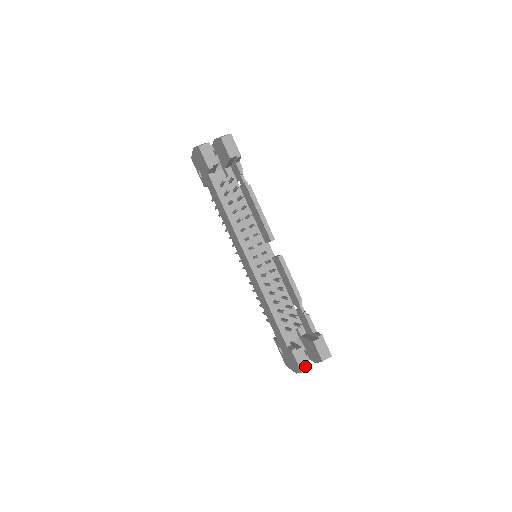
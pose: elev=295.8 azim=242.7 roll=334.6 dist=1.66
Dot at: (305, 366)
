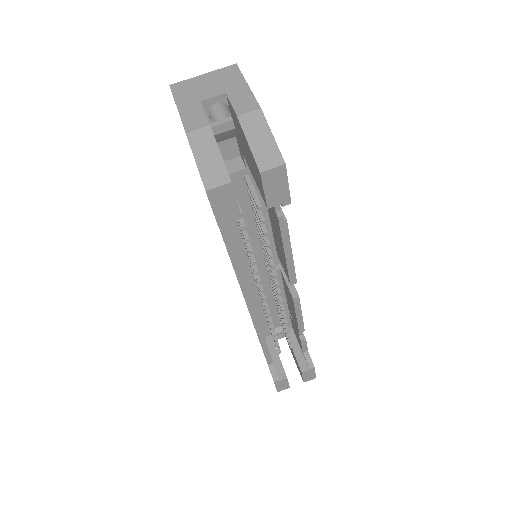
Dot at: (283, 388)
